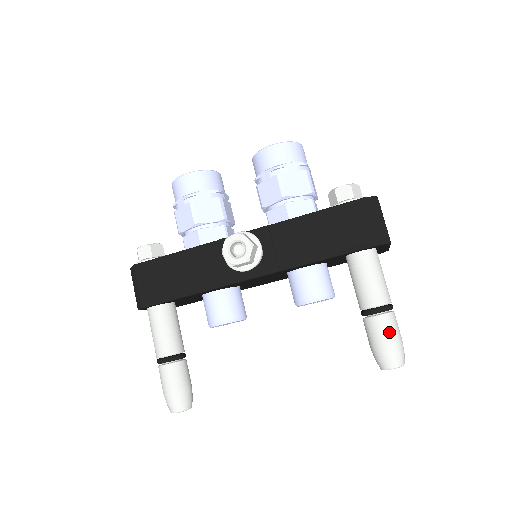
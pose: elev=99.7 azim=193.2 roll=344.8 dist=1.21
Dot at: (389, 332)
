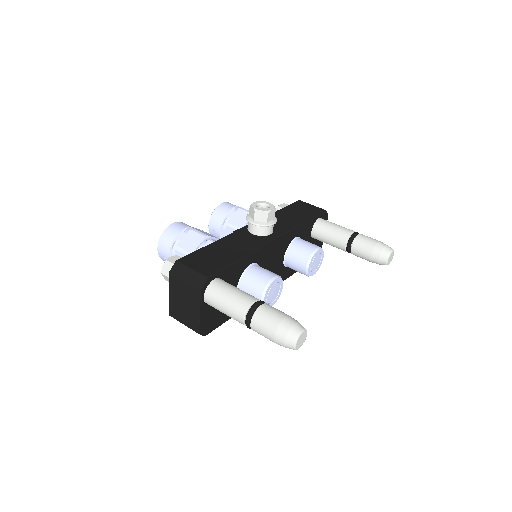
Dot at: (371, 238)
